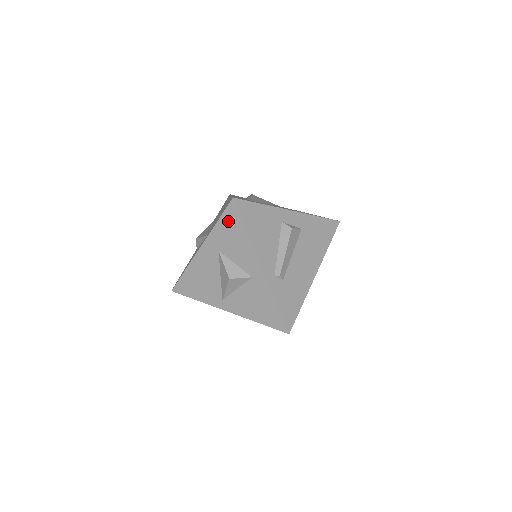
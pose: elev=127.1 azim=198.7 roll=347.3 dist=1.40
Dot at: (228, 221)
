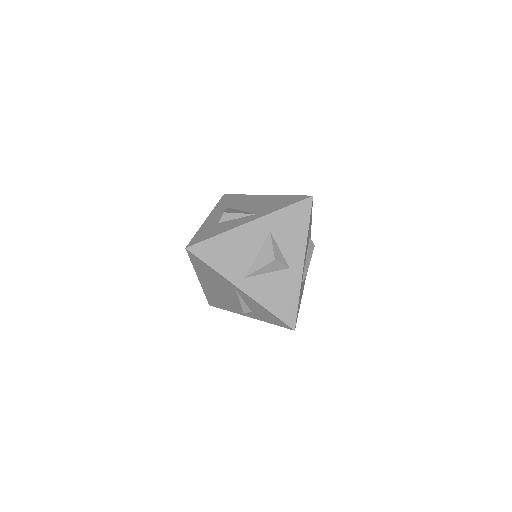
Dot at: (296, 211)
